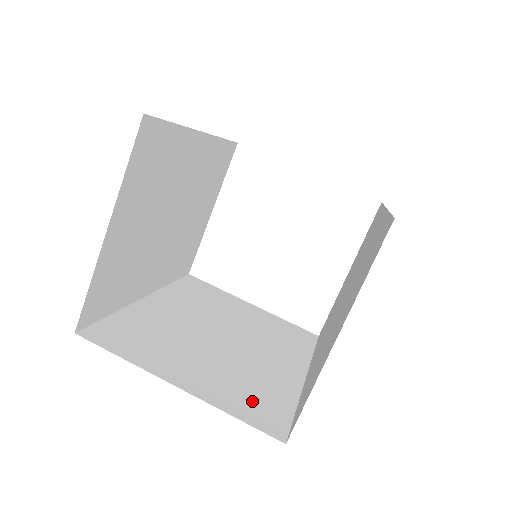
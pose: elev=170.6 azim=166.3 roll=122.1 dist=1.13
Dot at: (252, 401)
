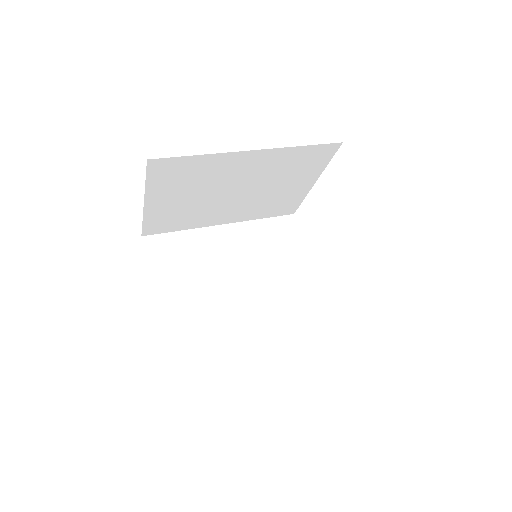
Dot at: (188, 334)
